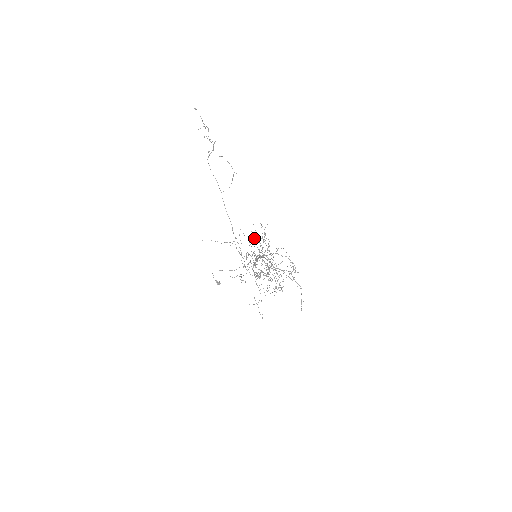
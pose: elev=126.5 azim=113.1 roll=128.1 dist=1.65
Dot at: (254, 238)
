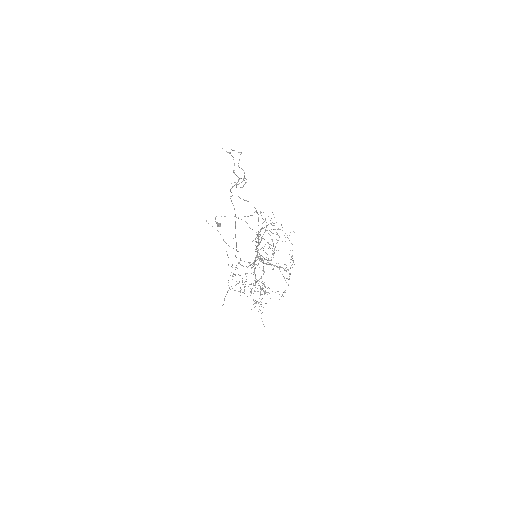
Dot at: occluded
